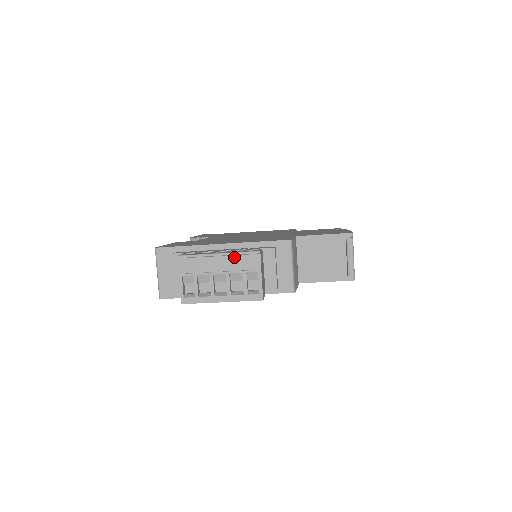
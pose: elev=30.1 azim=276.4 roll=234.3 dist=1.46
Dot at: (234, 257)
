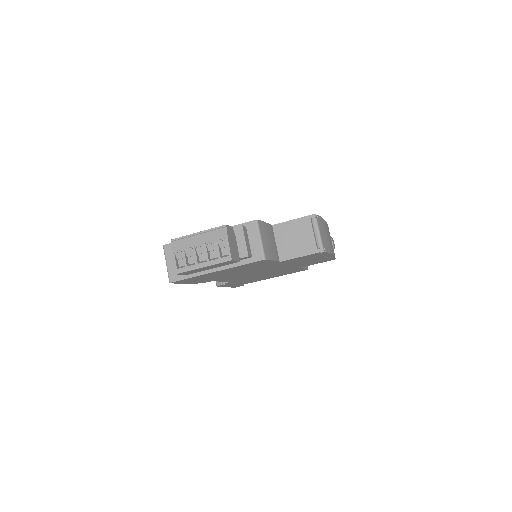
Dot at: (208, 233)
